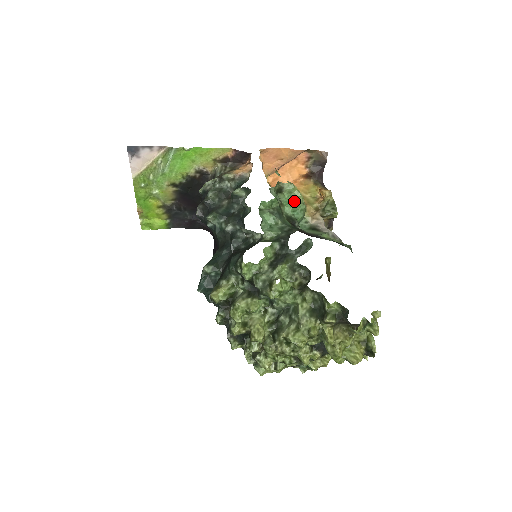
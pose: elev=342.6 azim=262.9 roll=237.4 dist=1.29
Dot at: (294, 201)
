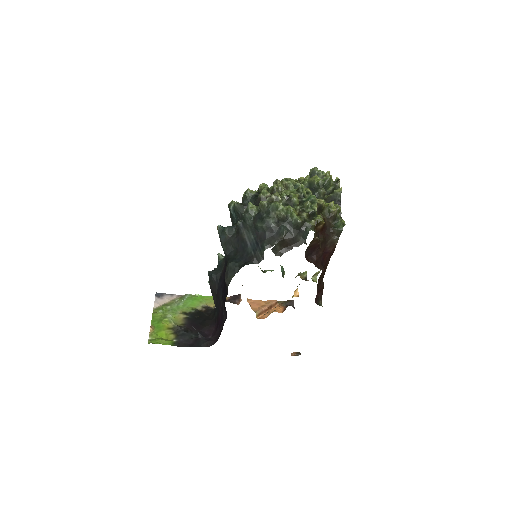
Dot at: occluded
